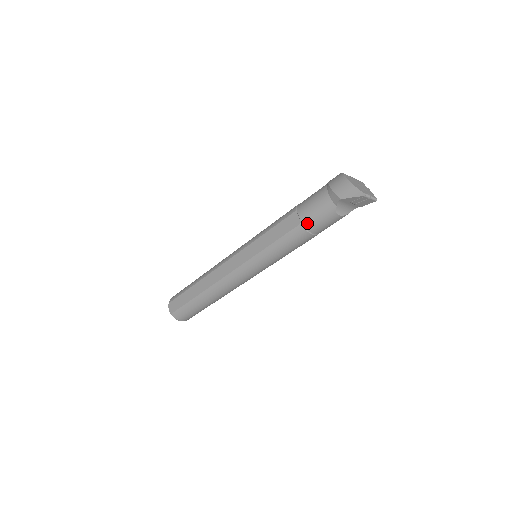
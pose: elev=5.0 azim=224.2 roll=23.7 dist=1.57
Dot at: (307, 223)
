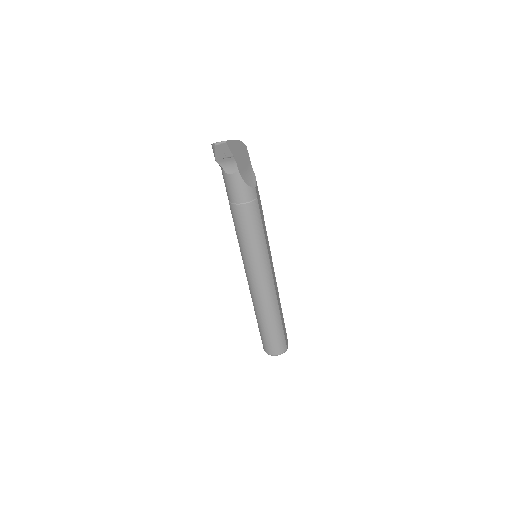
Dot at: (229, 197)
